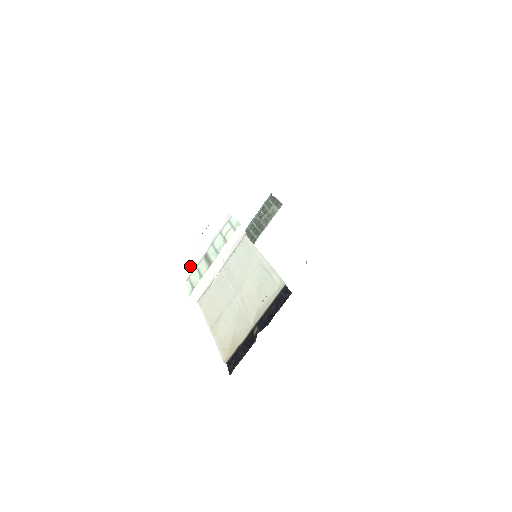
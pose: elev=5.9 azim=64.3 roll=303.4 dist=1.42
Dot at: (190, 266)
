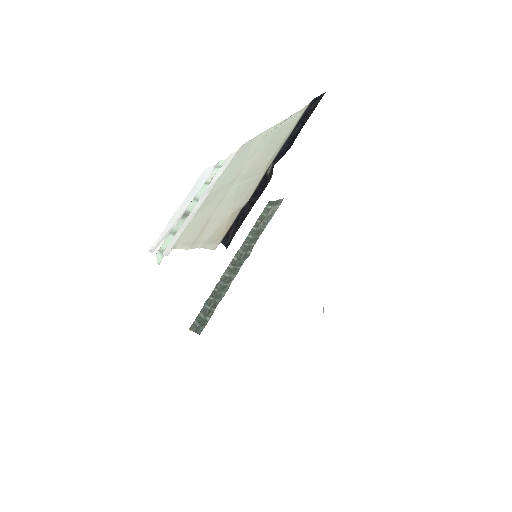
Dot at: (162, 240)
